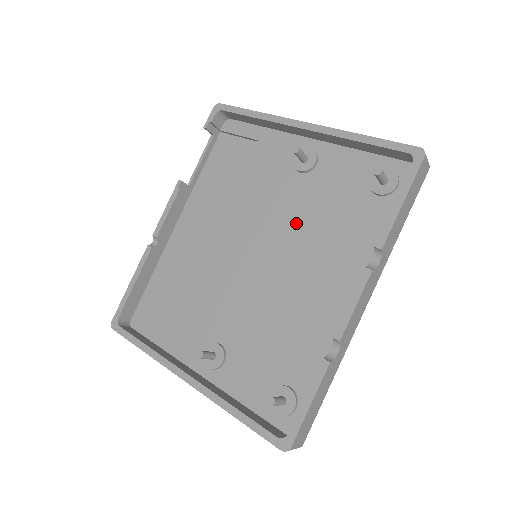
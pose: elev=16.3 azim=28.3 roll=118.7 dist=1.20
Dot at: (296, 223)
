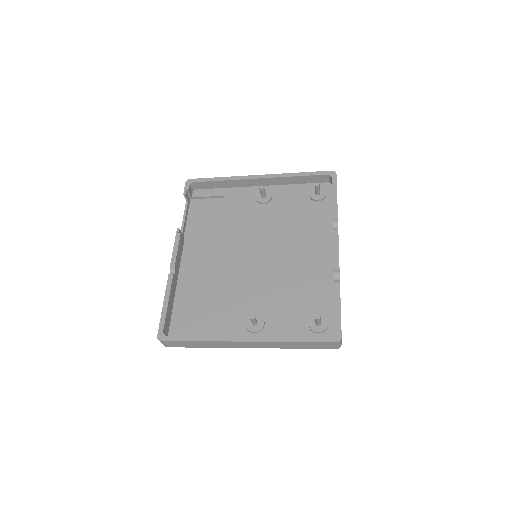
Dot at: (275, 230)
